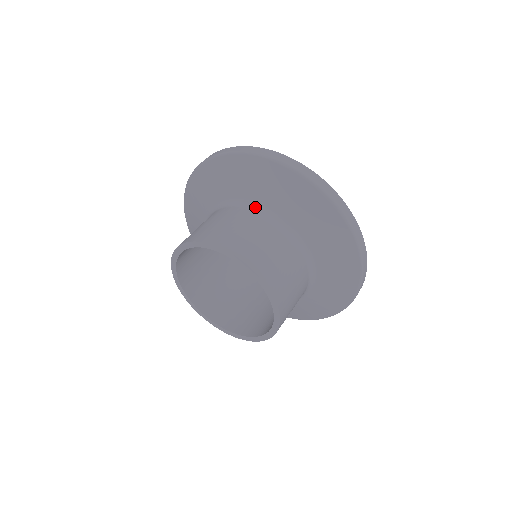
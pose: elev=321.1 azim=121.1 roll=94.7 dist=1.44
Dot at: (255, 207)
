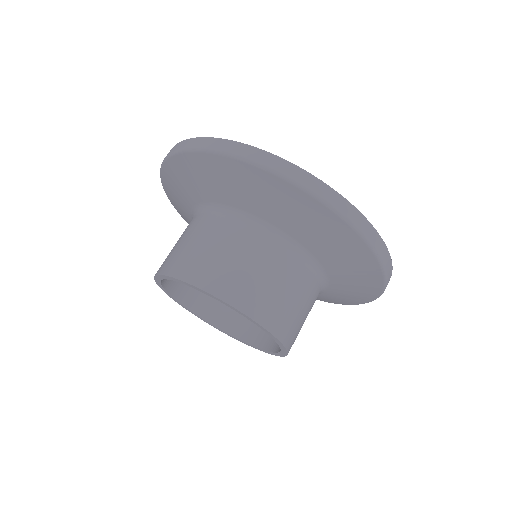
Dot at: (210, 209)
